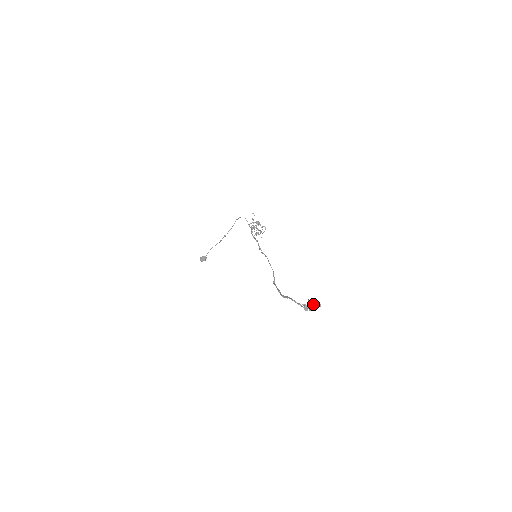
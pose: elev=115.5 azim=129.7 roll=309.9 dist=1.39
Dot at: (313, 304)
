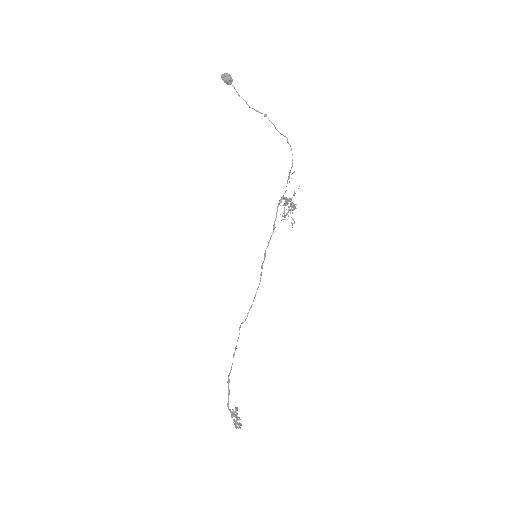
Dot at: (236, 427)
